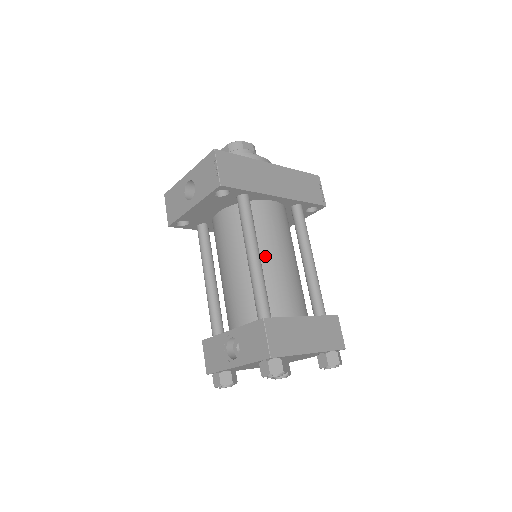
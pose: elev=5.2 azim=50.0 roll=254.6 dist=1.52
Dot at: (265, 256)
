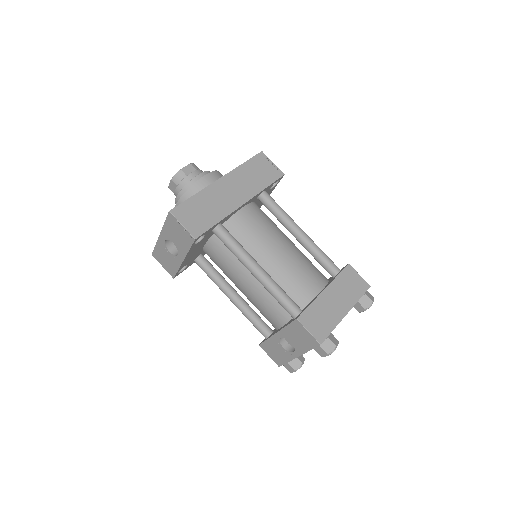
Dot at: (265, 261)
